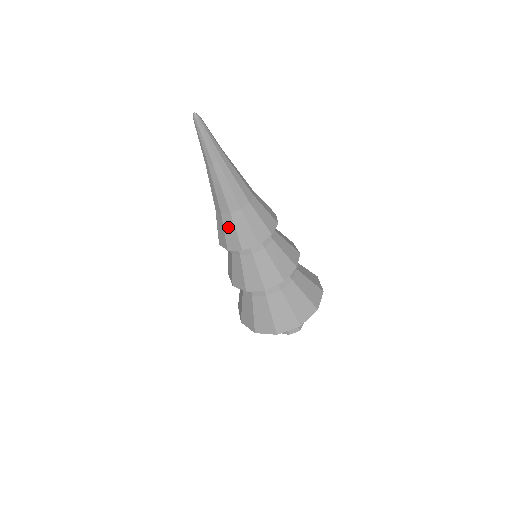
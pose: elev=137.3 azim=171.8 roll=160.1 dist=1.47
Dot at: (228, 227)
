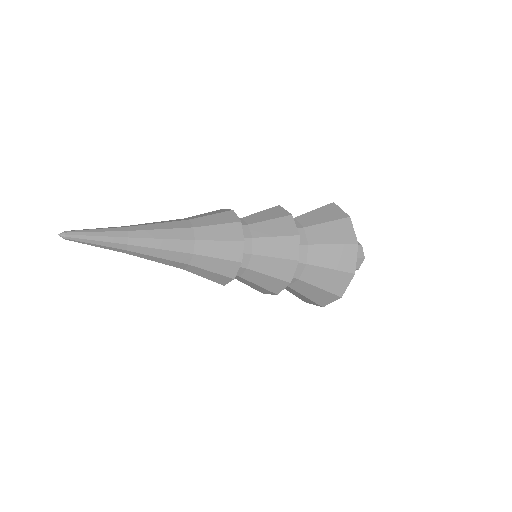
Dot at: (201, 273)
